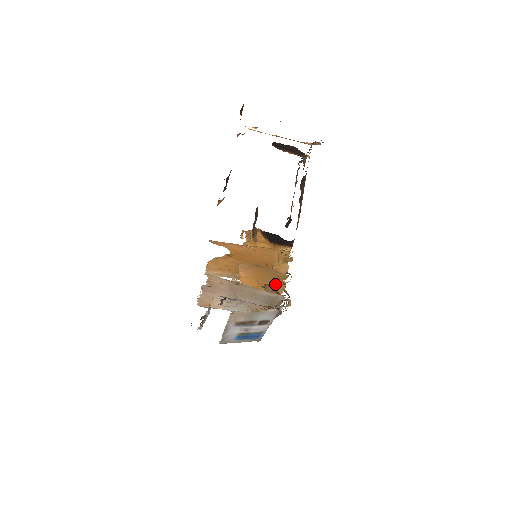
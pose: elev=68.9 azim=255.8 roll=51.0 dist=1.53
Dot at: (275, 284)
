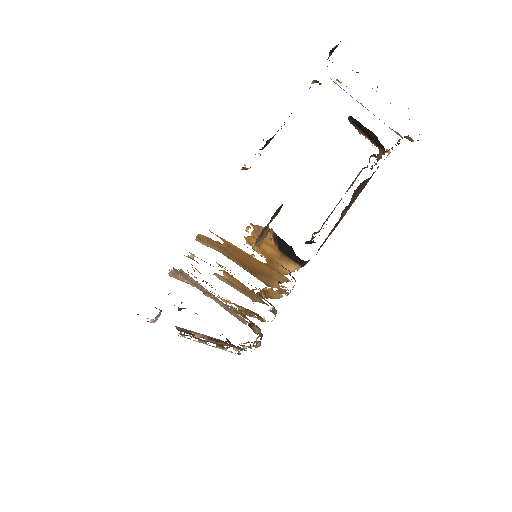
Dot at: occluded
